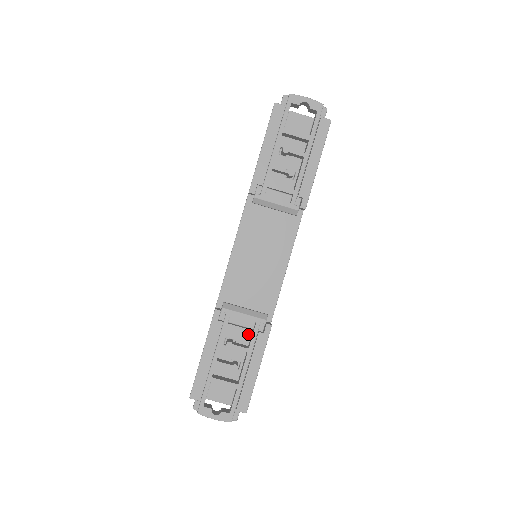
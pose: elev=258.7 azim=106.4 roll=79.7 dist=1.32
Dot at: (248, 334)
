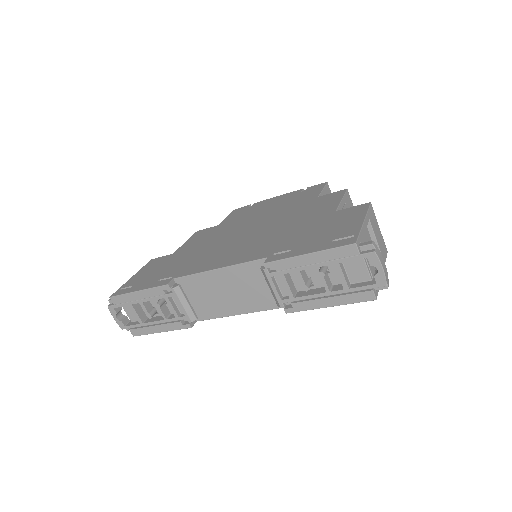
Dot at: occluded
